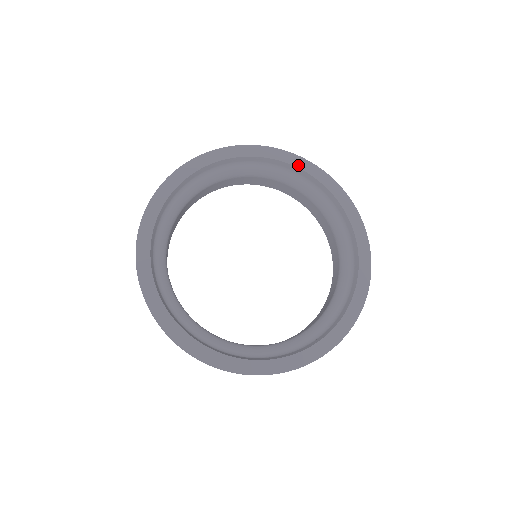
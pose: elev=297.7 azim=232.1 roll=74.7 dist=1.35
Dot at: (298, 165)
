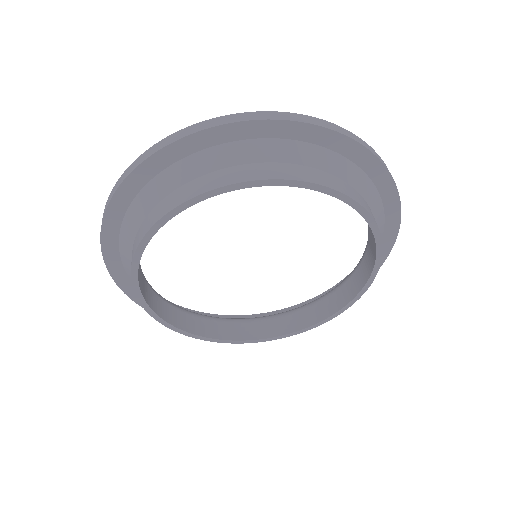
Dot at: occluded
